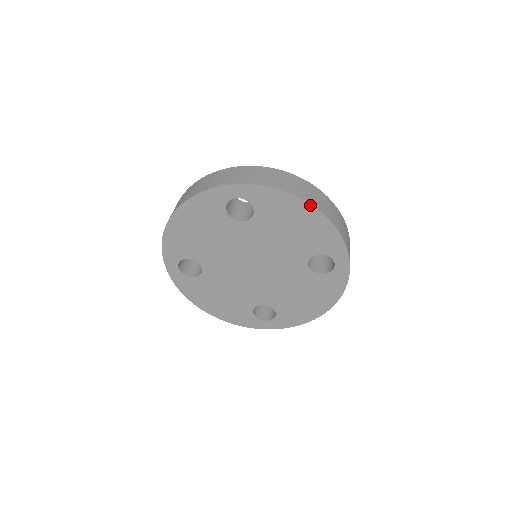
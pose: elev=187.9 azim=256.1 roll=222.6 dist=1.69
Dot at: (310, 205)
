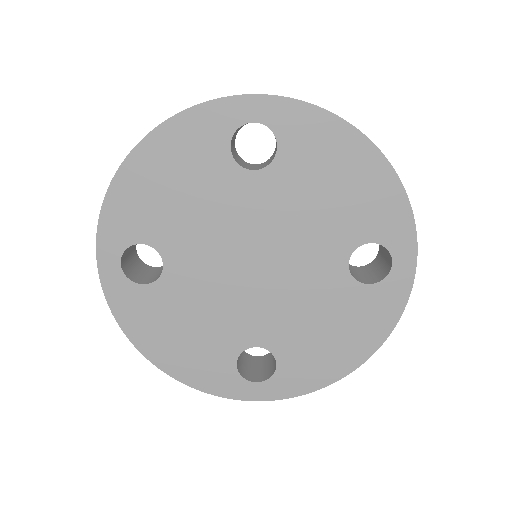
Dot at: (371, 144)
